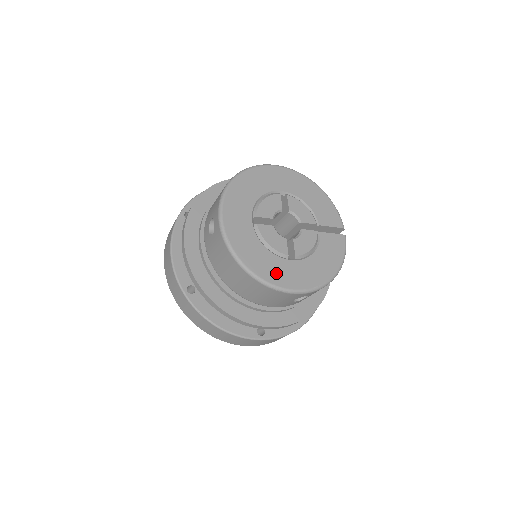
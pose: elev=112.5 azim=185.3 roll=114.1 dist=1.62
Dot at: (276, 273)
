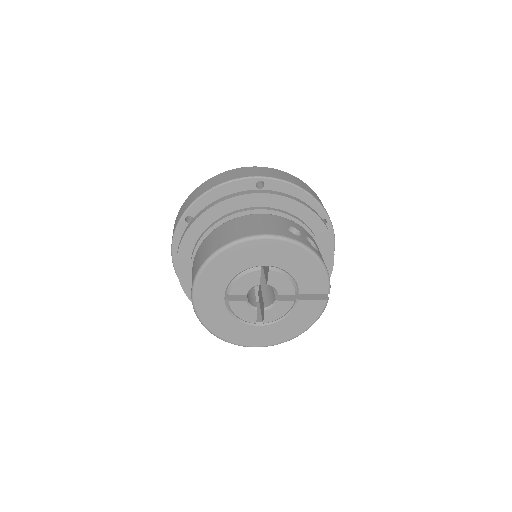
Dot at: (241, 336)
